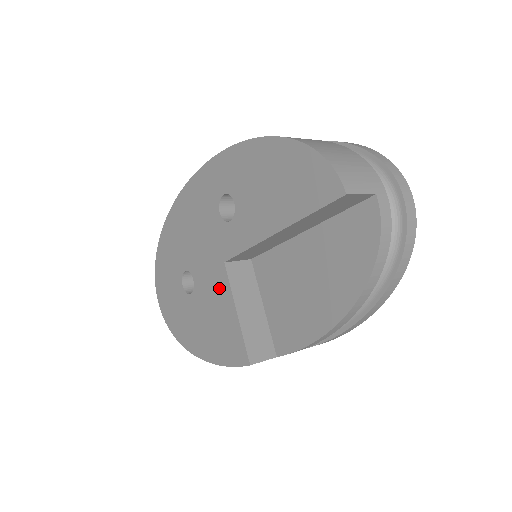
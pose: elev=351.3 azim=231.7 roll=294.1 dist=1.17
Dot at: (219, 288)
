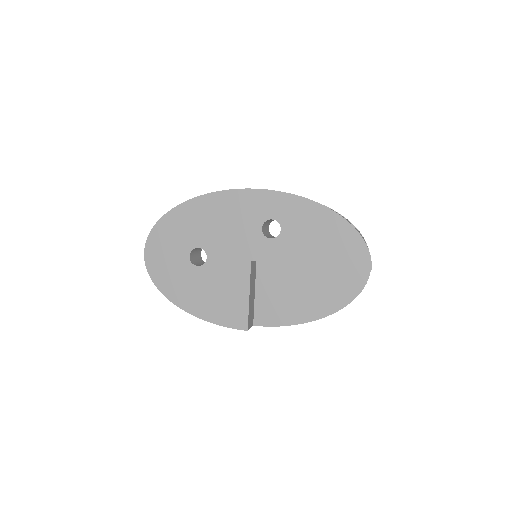
Dot at: (237, 274)
